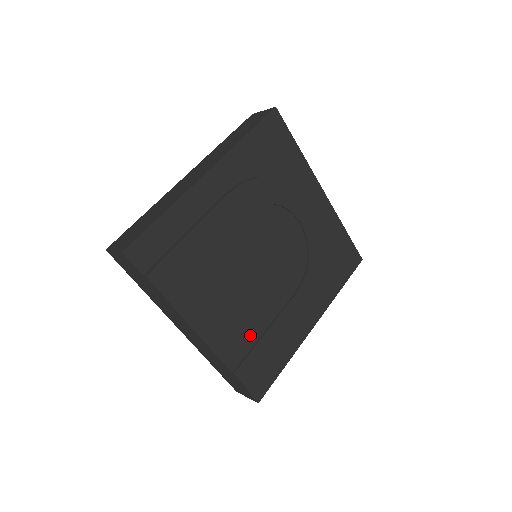
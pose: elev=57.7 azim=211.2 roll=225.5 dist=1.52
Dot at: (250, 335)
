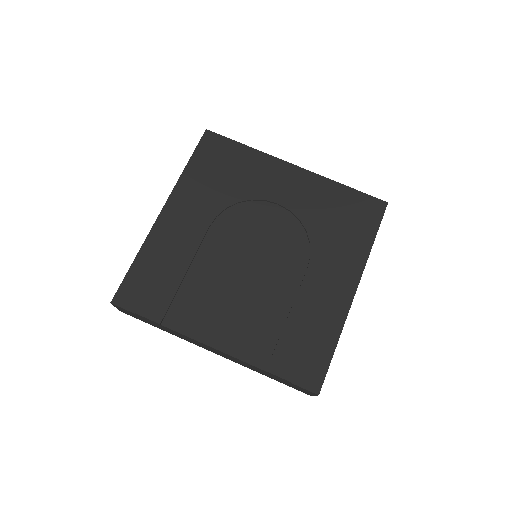
Dot at: (270, 328)
